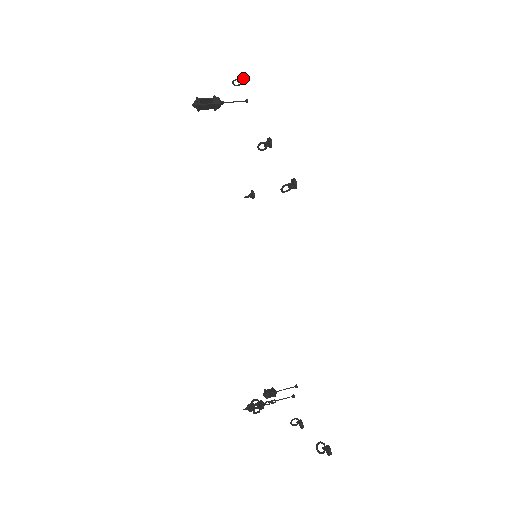
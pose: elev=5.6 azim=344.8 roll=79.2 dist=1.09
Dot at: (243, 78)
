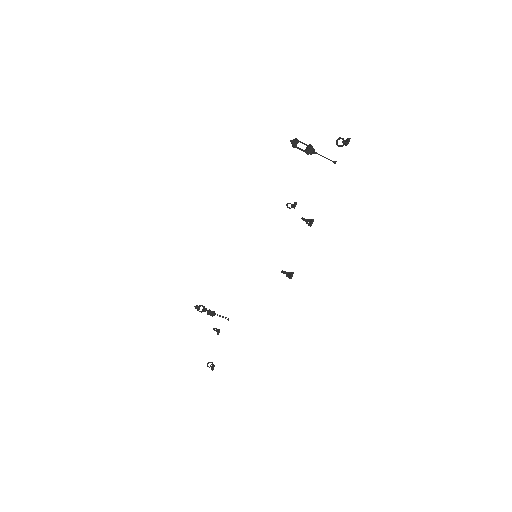
Dot at: (347, 144)
